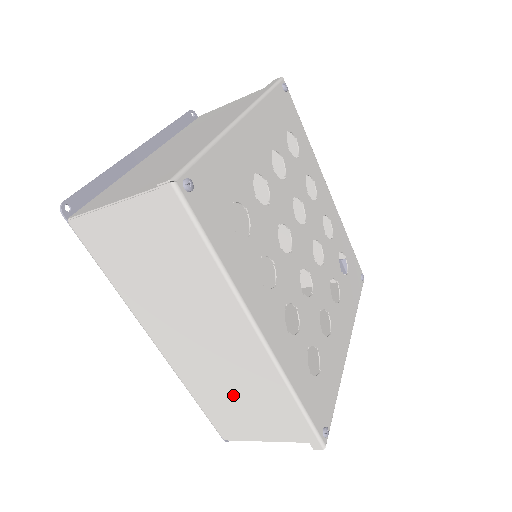
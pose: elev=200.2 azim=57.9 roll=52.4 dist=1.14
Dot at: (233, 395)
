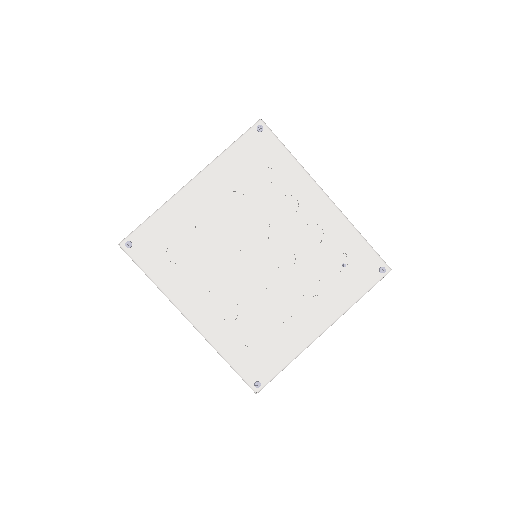
Dot at: occluded
